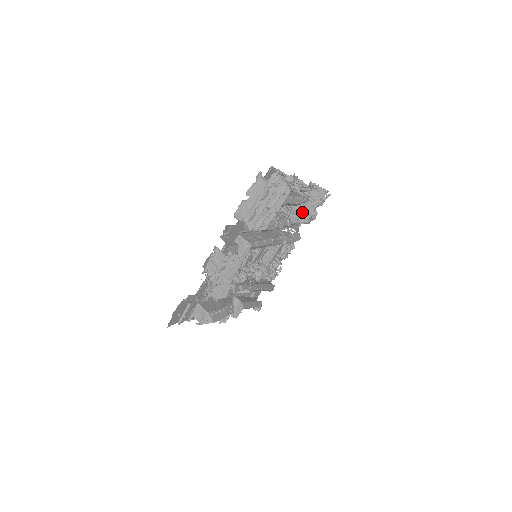
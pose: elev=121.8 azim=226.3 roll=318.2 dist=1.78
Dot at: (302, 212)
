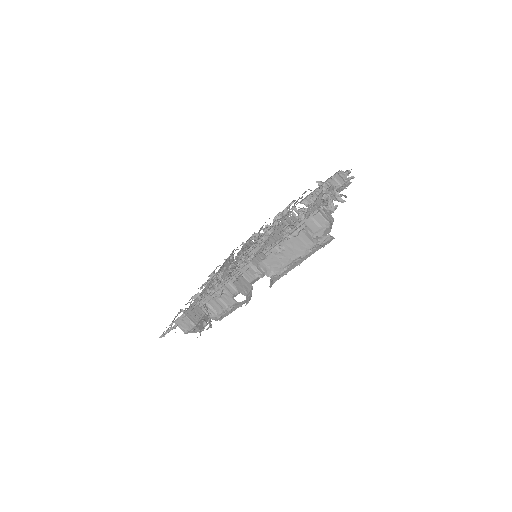
Dot at: occluded
